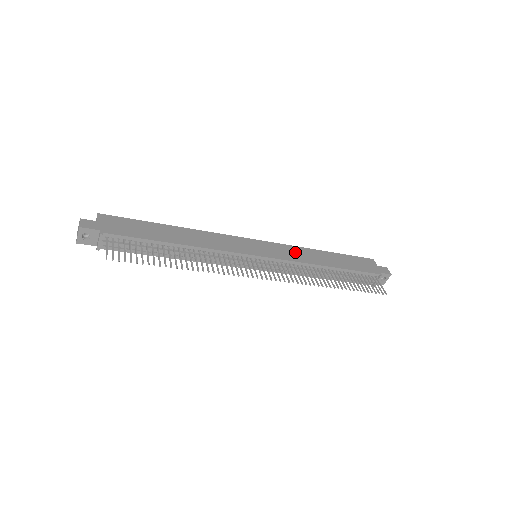
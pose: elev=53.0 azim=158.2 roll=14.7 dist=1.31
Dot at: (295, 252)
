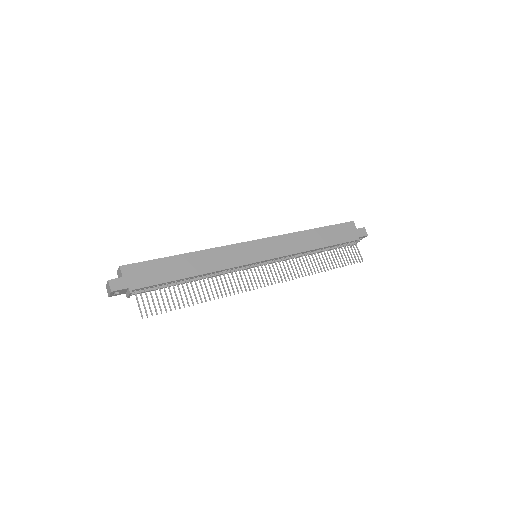
Dot at: (288, 242)
